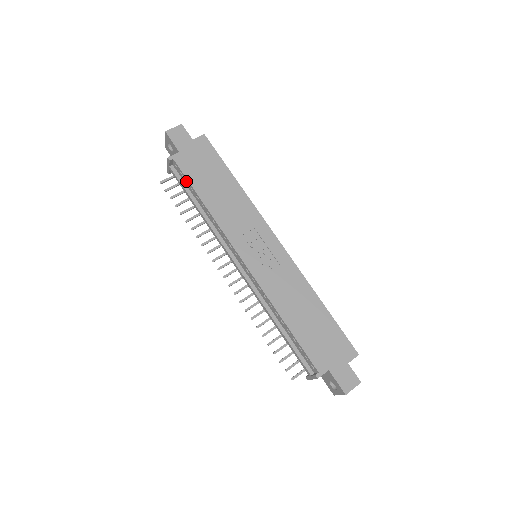
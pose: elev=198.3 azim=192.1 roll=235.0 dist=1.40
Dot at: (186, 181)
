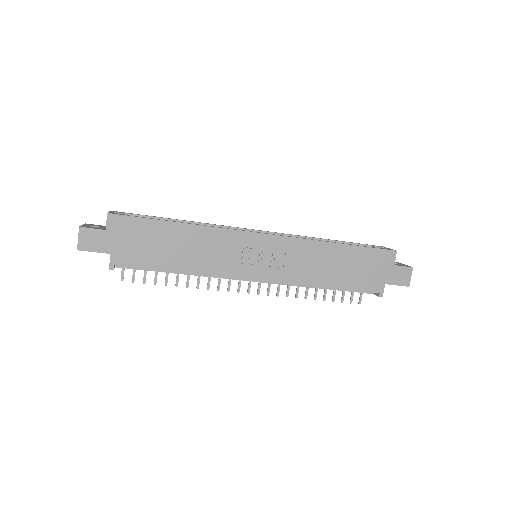
Dot at: (144, 267)
